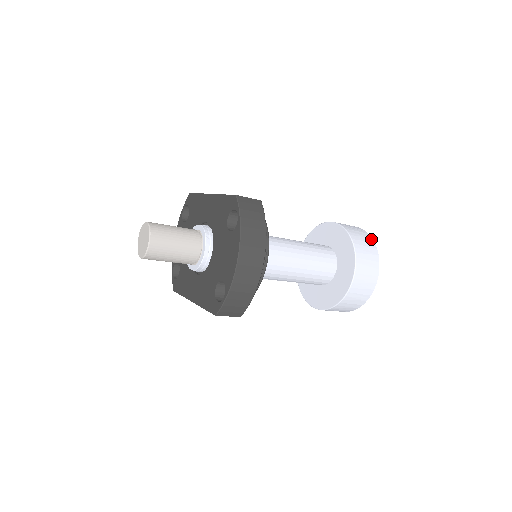
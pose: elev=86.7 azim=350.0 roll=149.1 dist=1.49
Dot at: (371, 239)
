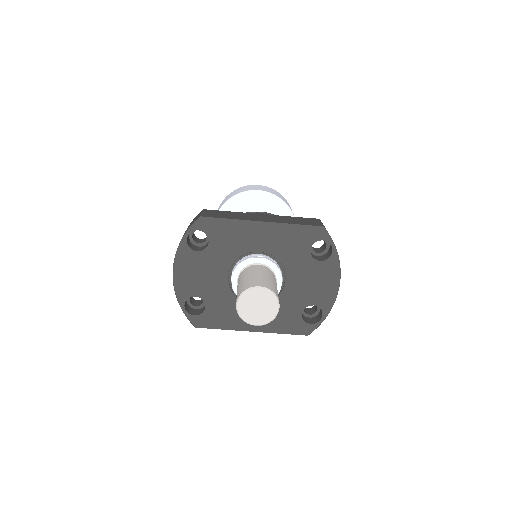
Dot at: (283, 197)
